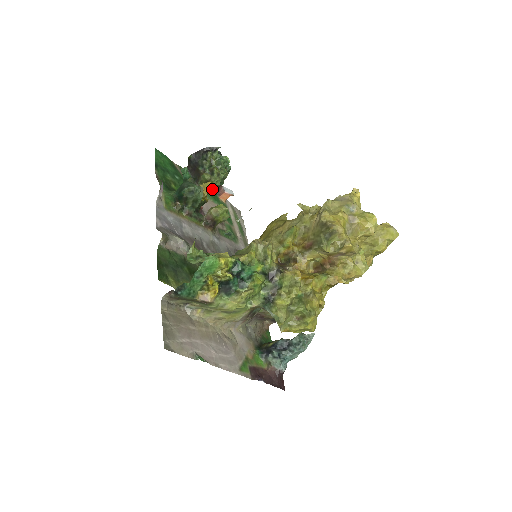
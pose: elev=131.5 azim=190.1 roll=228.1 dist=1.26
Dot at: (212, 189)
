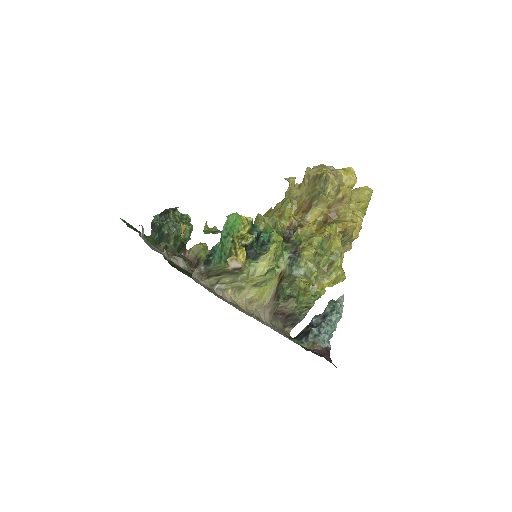
Dot at: occluded
